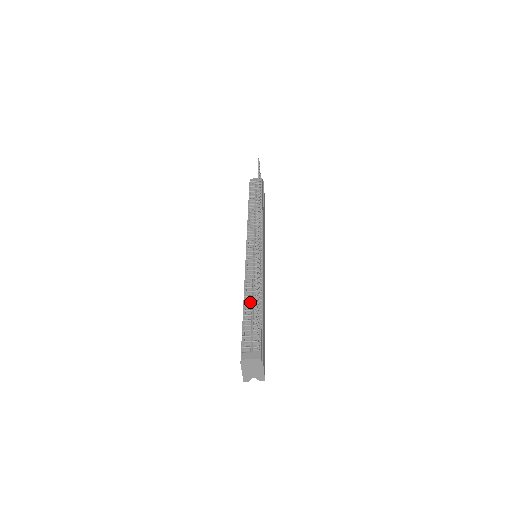
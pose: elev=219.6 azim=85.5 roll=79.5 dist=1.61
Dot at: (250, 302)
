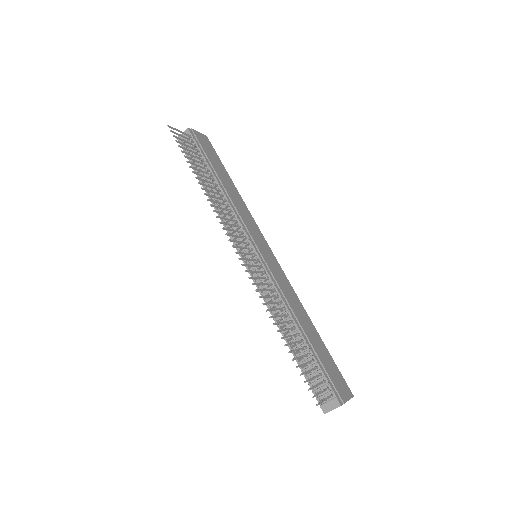
Dot at: (290, 338)
